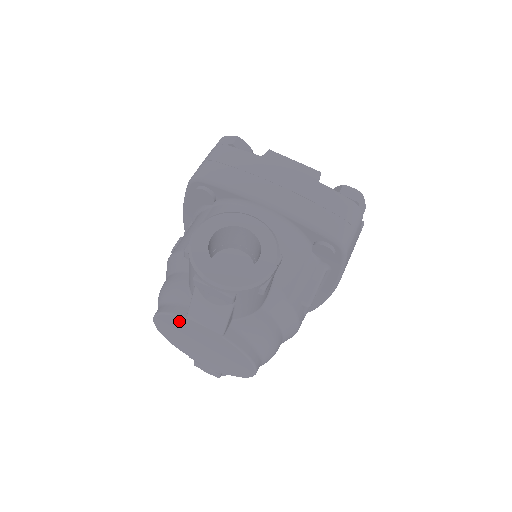
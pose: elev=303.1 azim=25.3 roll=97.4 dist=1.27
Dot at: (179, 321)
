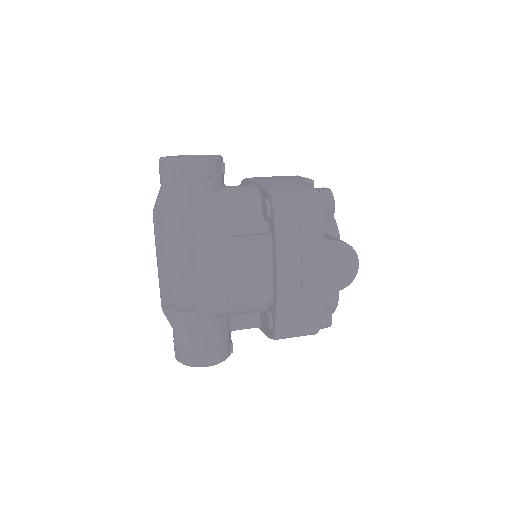
Dot at: occluded
